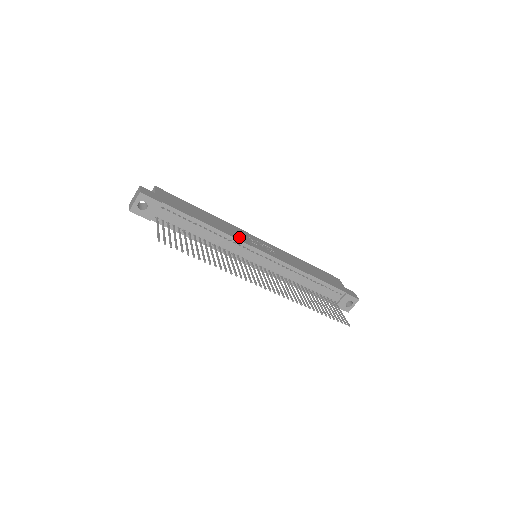
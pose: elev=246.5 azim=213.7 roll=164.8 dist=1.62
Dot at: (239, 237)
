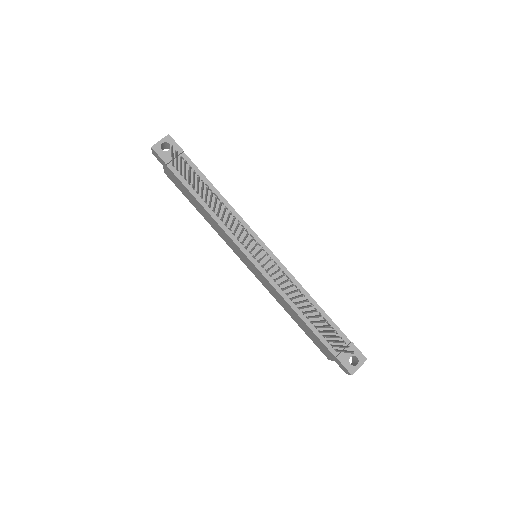
Dot at: occluded
